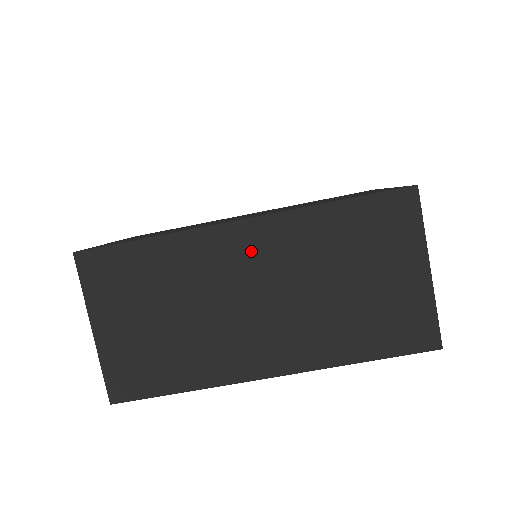
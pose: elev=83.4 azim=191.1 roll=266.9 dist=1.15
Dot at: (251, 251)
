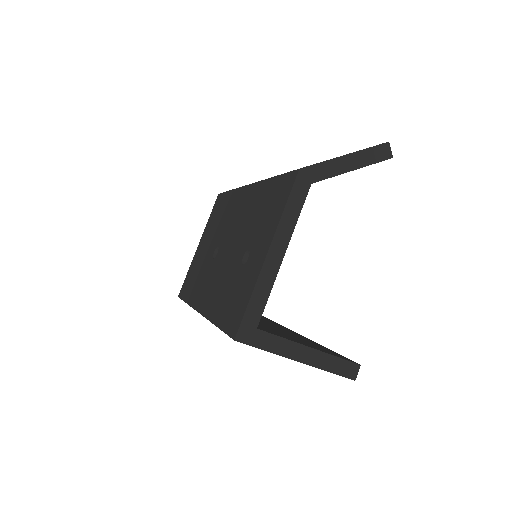
Dot at: occluded
